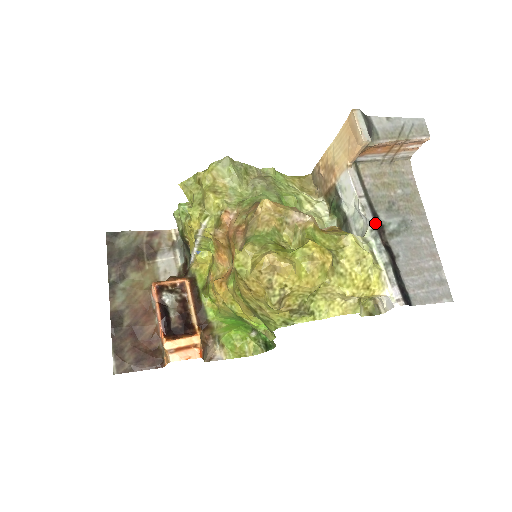
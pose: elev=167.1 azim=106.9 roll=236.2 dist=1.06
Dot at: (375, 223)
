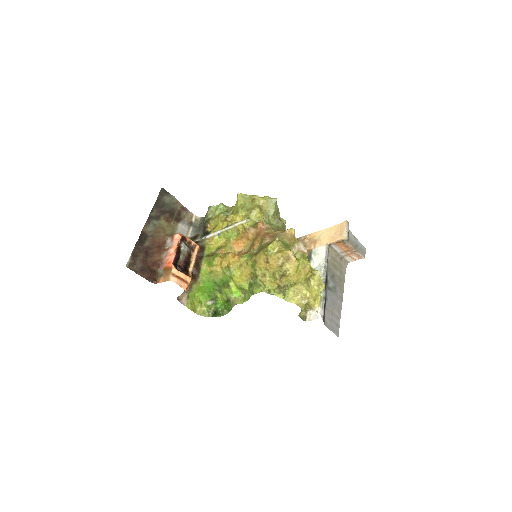
Dot at: (326, 277)
